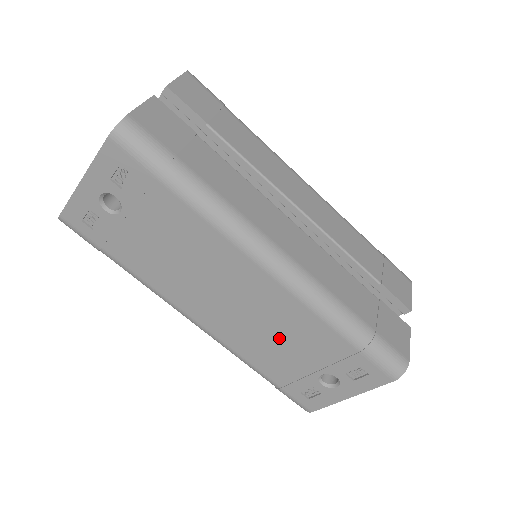
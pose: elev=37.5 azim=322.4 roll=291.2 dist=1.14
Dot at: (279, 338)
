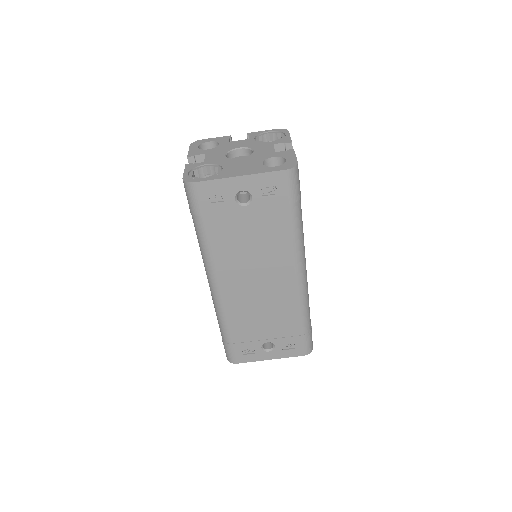
Dot at: (264, 314)
